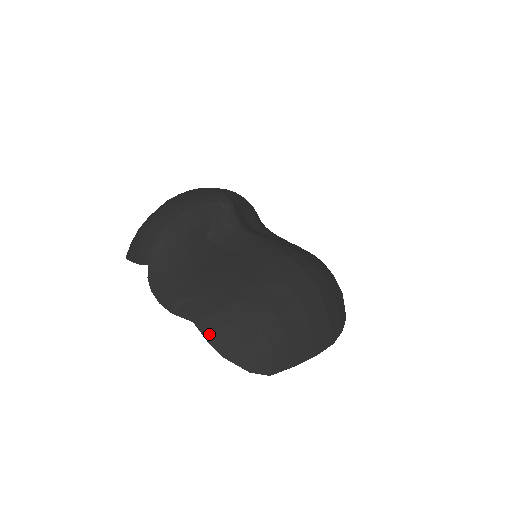
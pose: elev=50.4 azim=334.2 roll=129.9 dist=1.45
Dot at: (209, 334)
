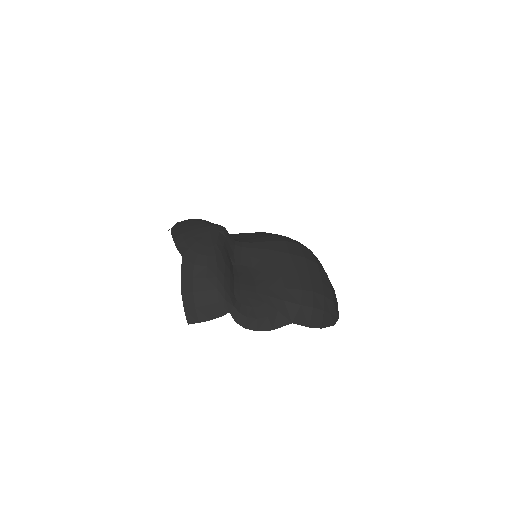
Dot at: (306, 322)
